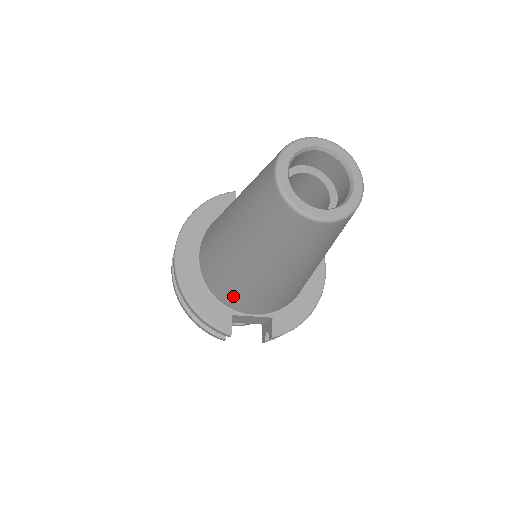
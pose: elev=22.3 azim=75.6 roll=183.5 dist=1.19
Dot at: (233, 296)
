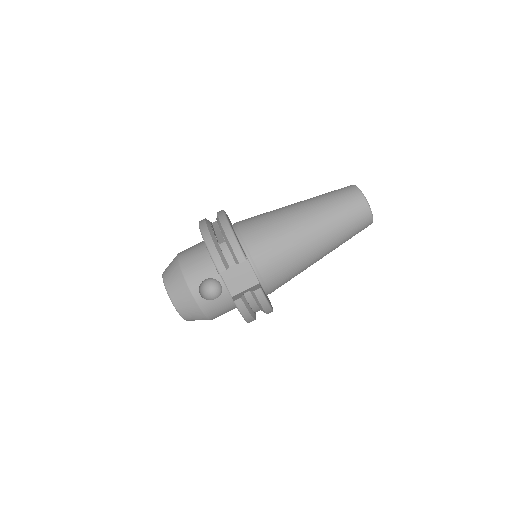
Dot at: (264, 240)
